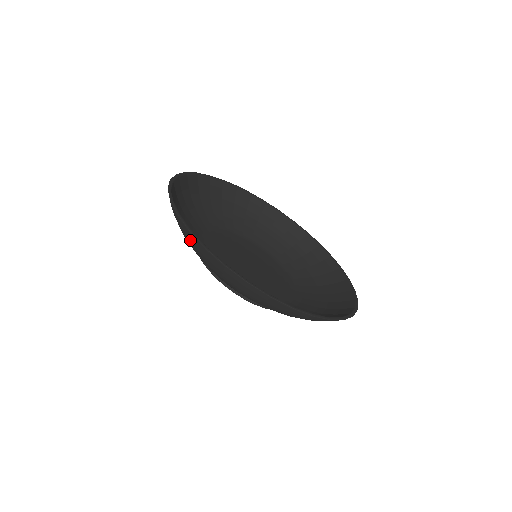
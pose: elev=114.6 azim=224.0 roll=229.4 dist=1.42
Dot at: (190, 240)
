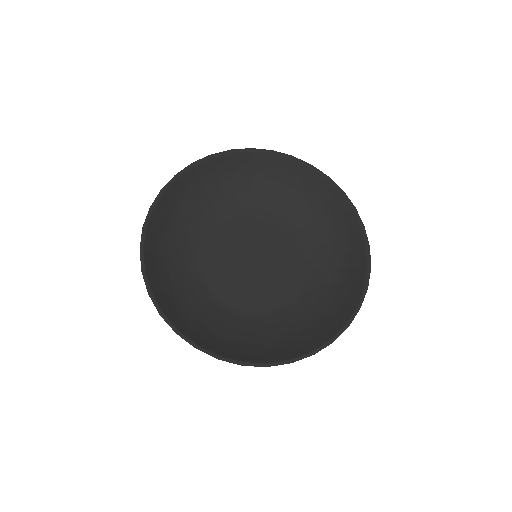
Dot at: (221, 352)
